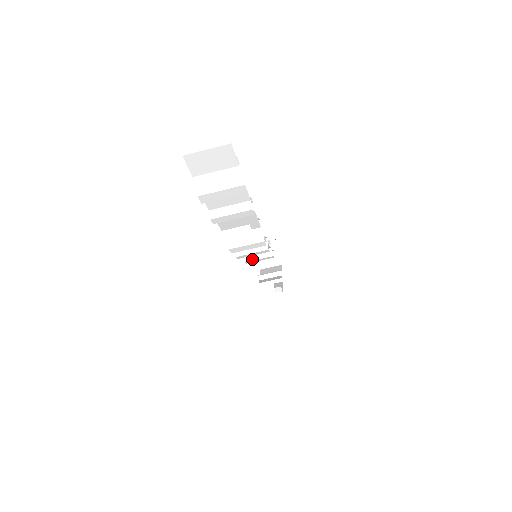
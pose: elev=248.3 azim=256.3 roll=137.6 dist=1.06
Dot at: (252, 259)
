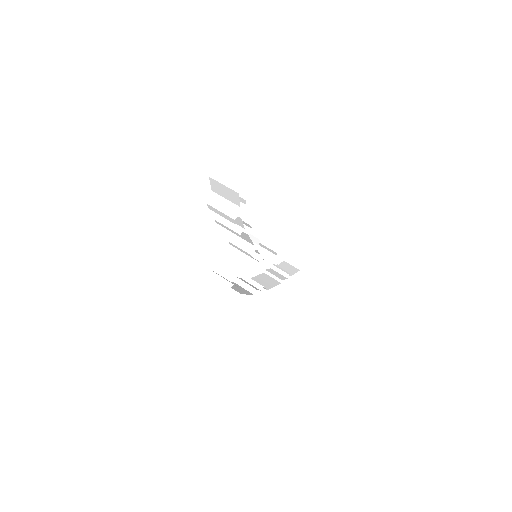
Dot at: occluded
